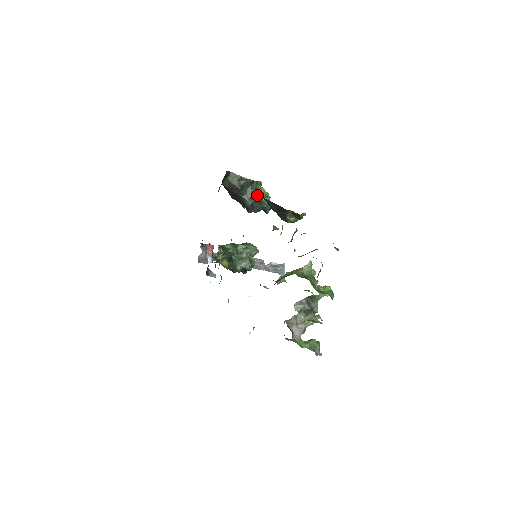
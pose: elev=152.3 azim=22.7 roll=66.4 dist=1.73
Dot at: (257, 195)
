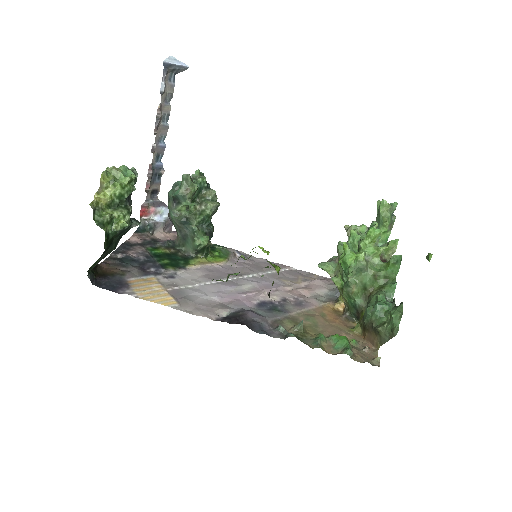
Dot at: (128, 224)
